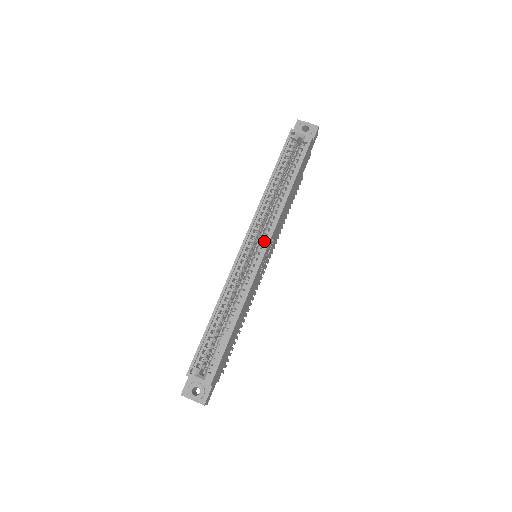
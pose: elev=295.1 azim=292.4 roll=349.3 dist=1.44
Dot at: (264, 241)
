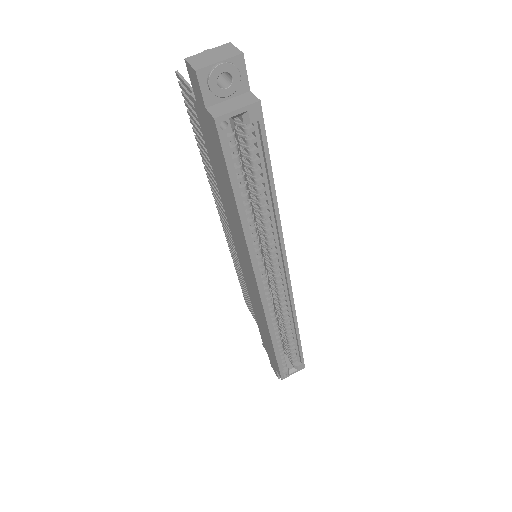
Dot at: occluded
